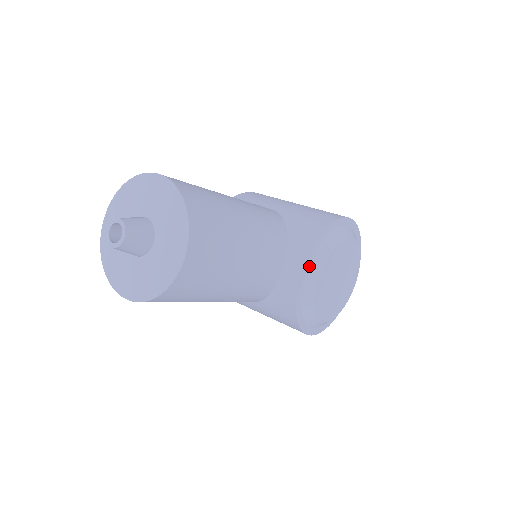
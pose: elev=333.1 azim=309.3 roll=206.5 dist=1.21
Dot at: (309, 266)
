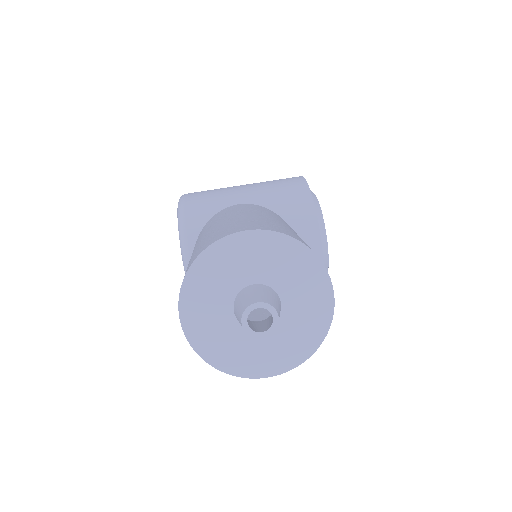
Dot at: occluded
